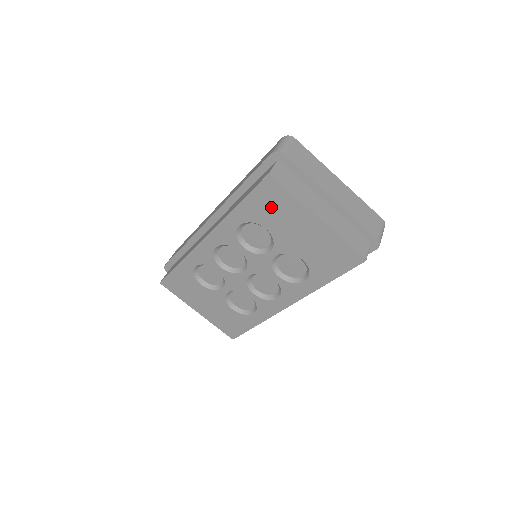
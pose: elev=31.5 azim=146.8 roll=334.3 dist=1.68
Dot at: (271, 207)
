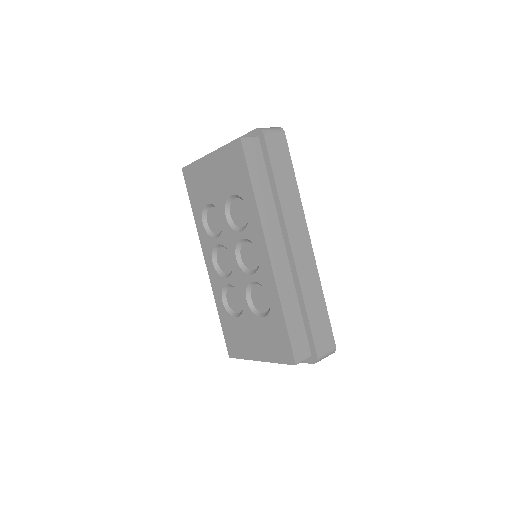
Dot at: (197, 186)
